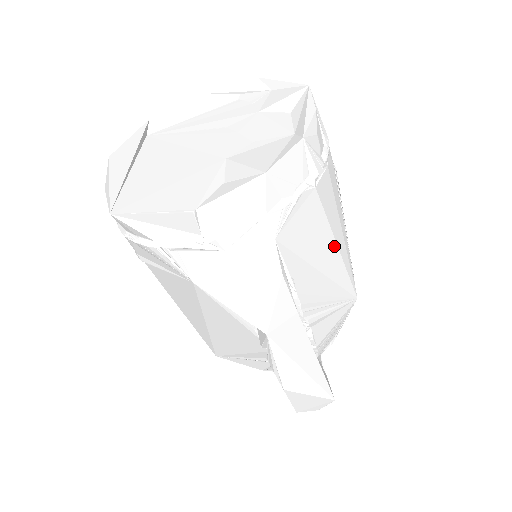
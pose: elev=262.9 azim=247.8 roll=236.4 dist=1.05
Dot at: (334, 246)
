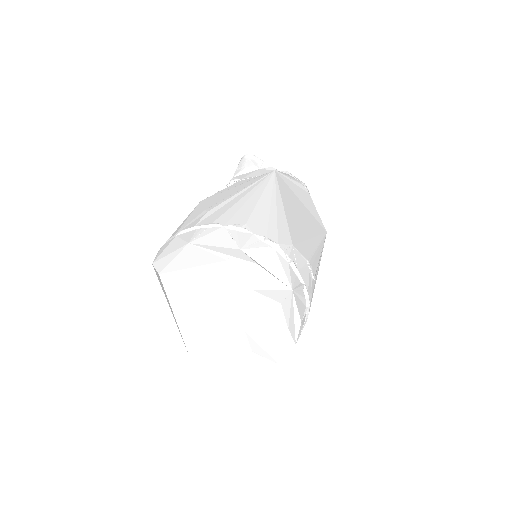
Dot at: occluded
